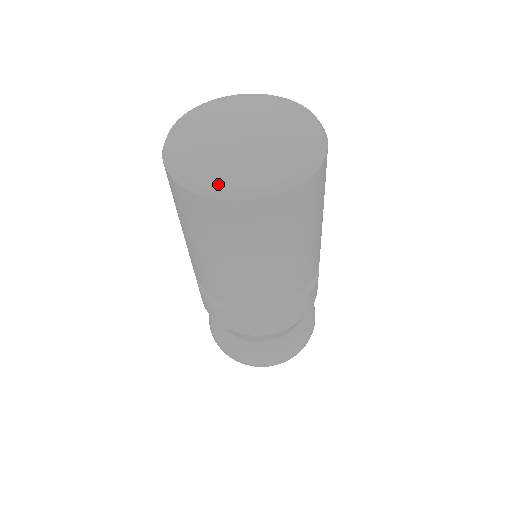
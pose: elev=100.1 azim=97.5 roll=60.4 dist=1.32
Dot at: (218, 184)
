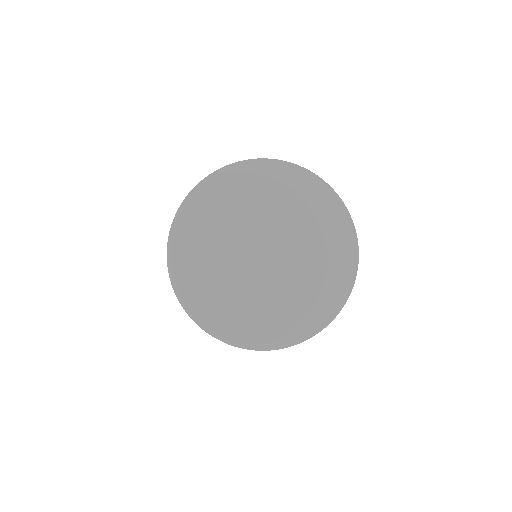
Dot at: (210, 322)
